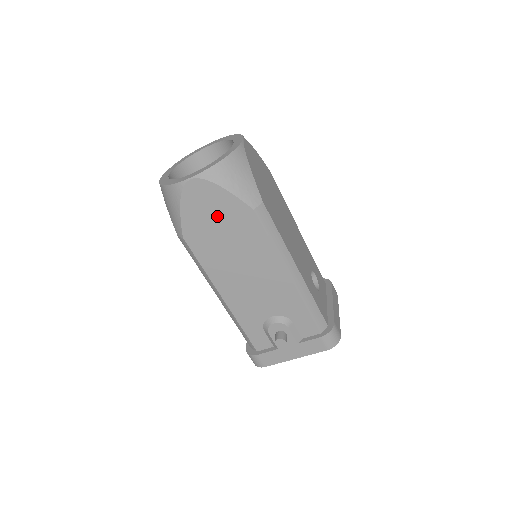
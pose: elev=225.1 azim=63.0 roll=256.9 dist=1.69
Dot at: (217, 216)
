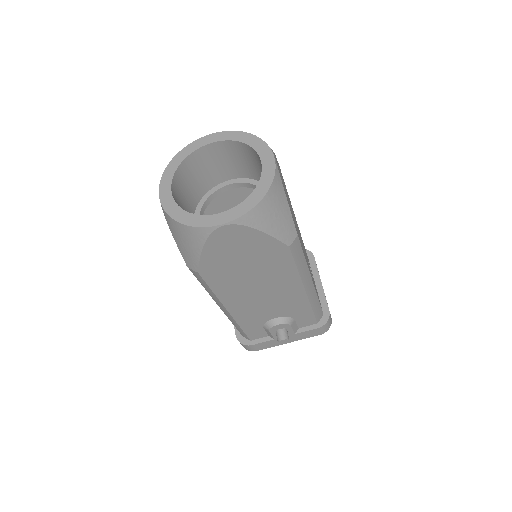
Dot at: (245, 254)
